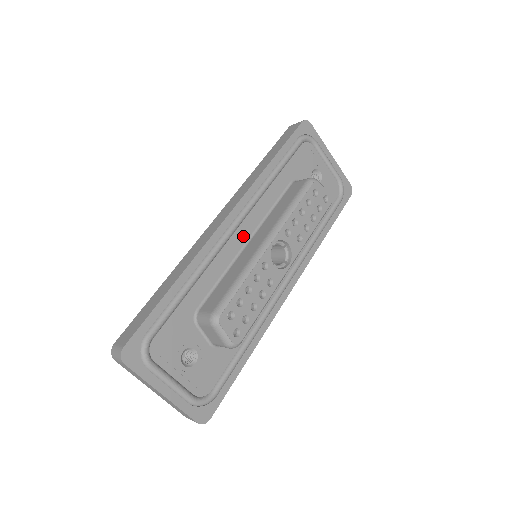
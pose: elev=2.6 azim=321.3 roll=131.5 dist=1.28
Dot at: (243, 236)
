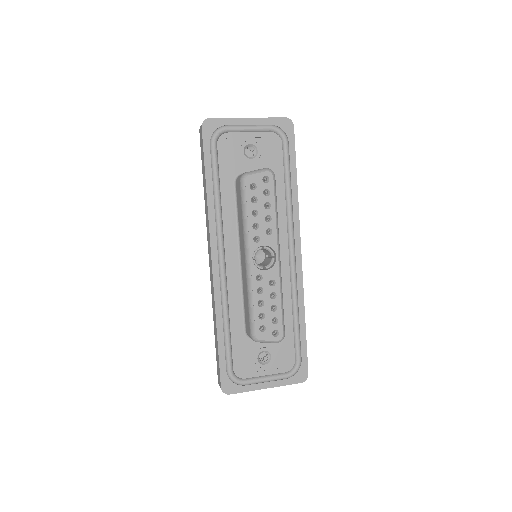
Dot at: (234, 259)
